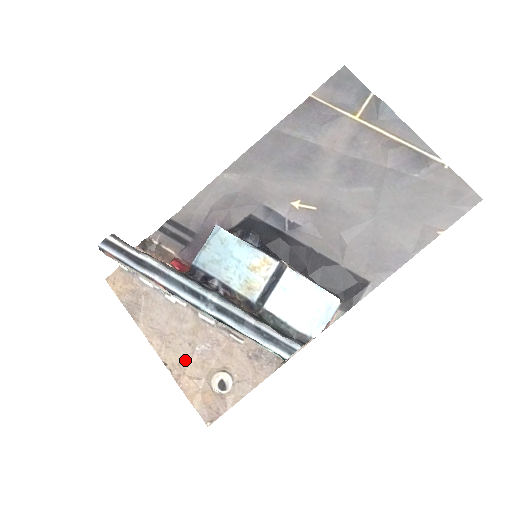
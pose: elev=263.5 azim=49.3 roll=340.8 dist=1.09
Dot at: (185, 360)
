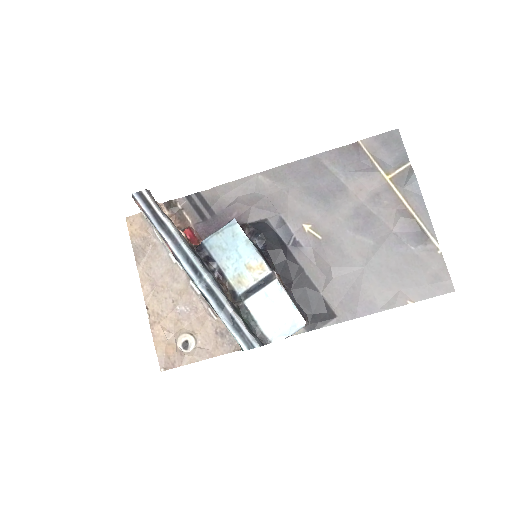
Dot at: (164, 312)
